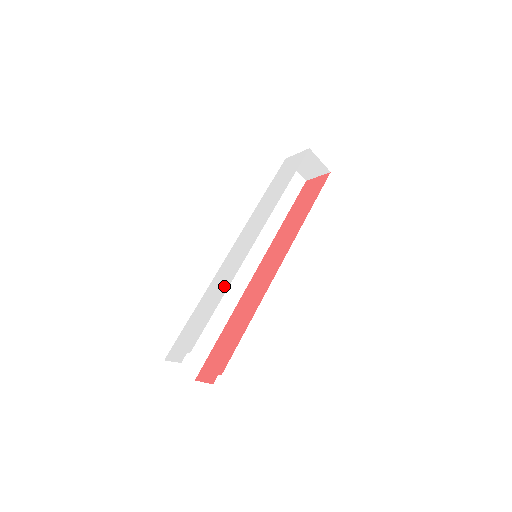
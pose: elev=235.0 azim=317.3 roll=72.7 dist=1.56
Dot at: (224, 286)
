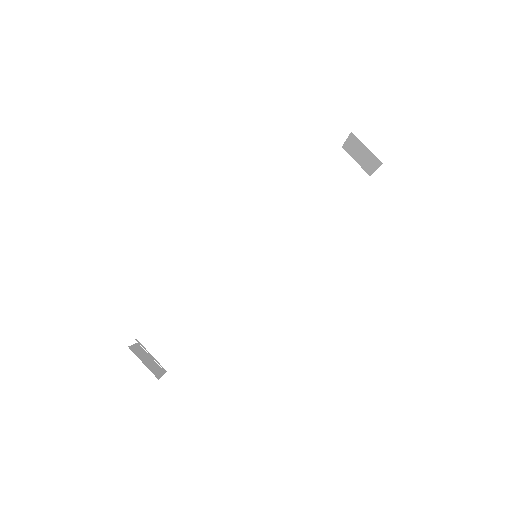
Dot at: occluded
